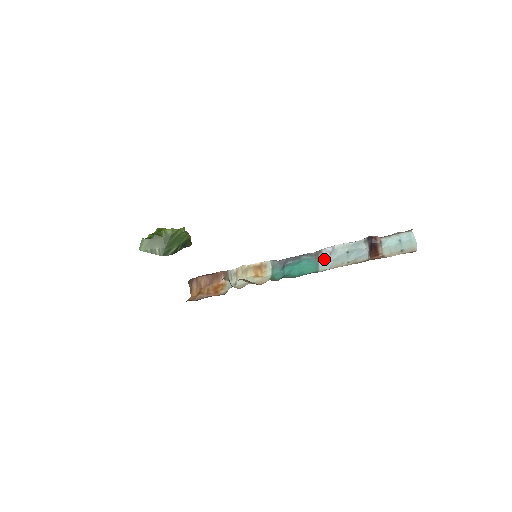
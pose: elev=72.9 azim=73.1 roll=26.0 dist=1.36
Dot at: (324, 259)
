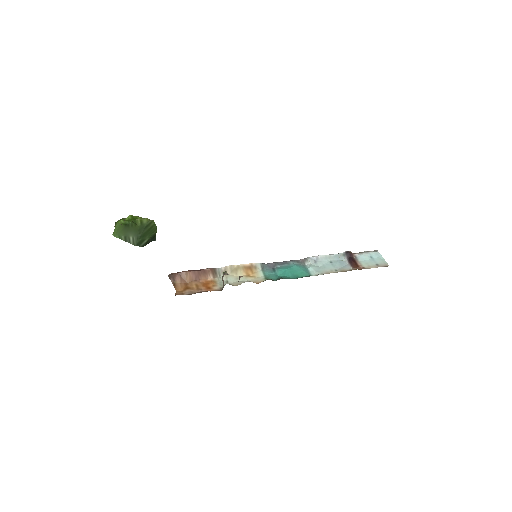
Dot at: (312, 266)
